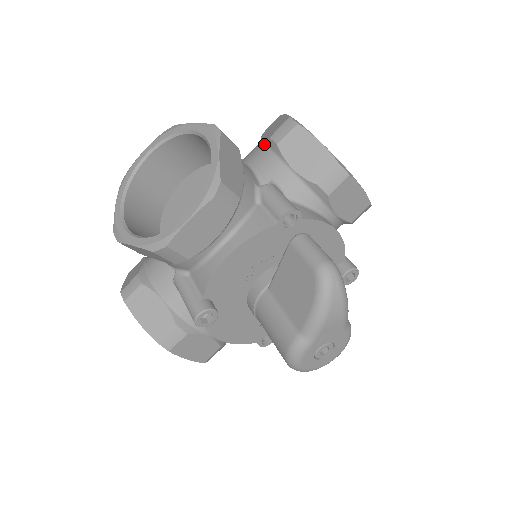
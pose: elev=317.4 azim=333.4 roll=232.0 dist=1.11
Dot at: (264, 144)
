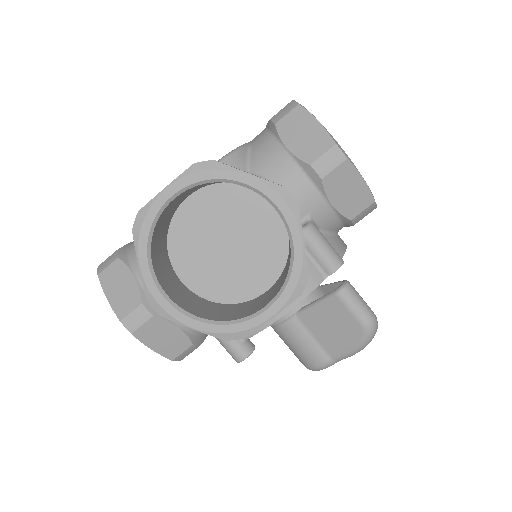
Dot at: (296, 163)
